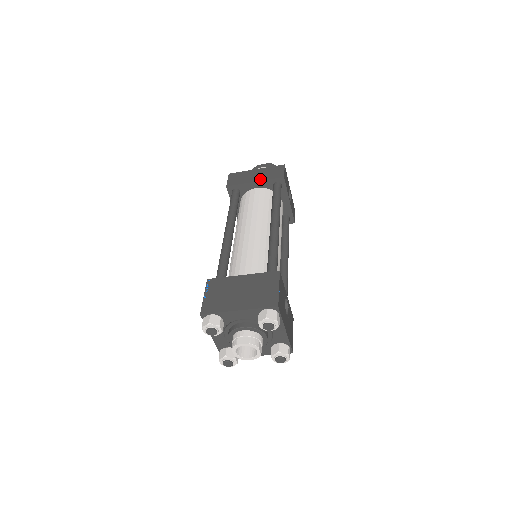
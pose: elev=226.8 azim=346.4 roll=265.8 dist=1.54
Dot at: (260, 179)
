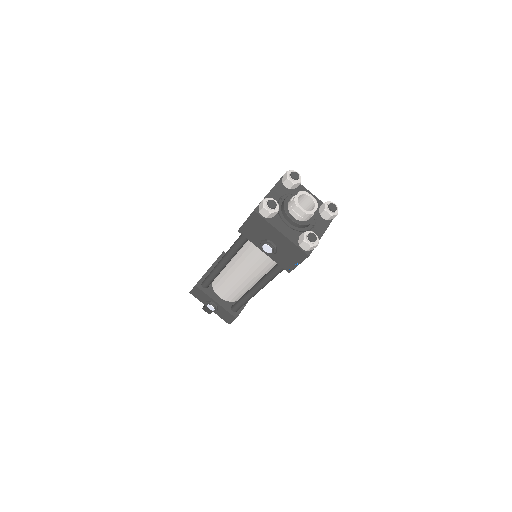
Dot at: occluded
